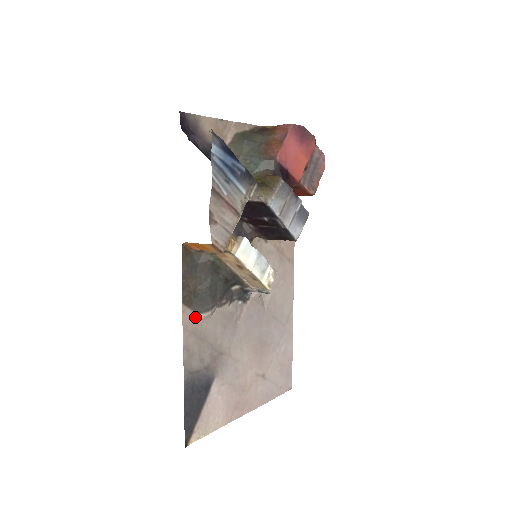
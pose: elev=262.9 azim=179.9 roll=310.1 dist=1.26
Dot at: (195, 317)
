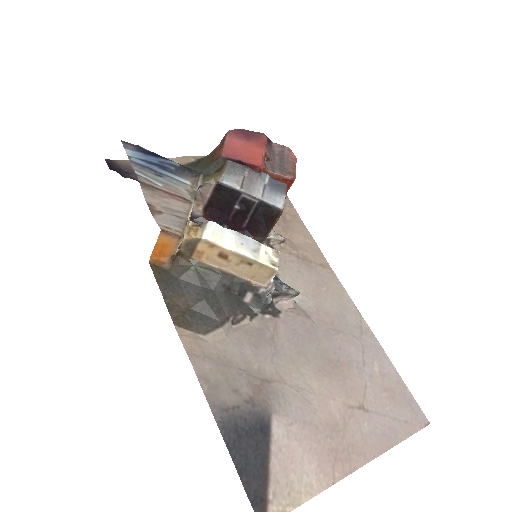
Dot at: (202, 339)
